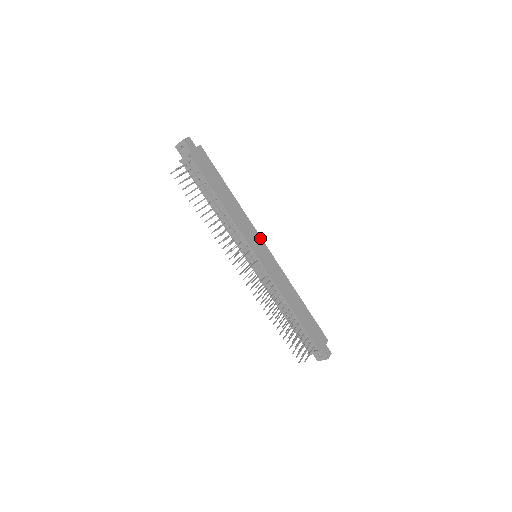
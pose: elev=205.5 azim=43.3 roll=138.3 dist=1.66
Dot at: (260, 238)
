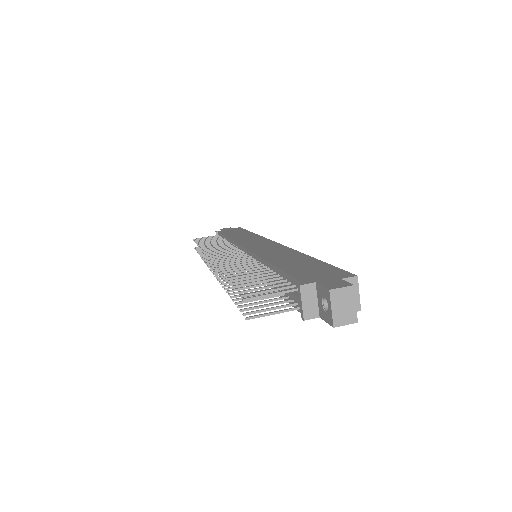
Dot at: (268, 240)
